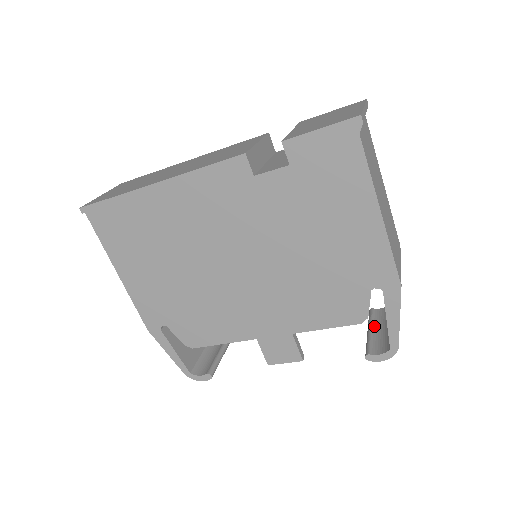
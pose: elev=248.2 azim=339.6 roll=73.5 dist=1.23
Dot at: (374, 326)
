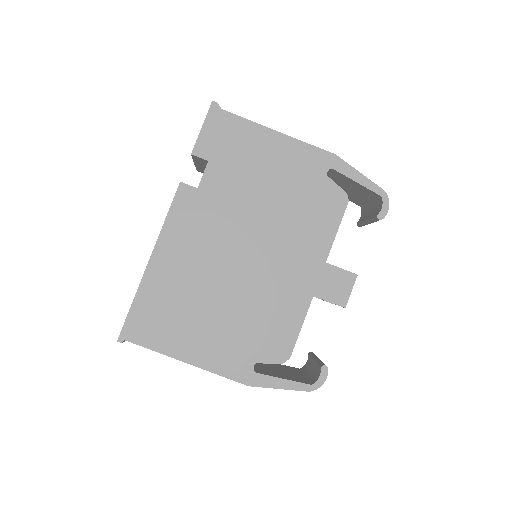
Dot at: (366, 217)
